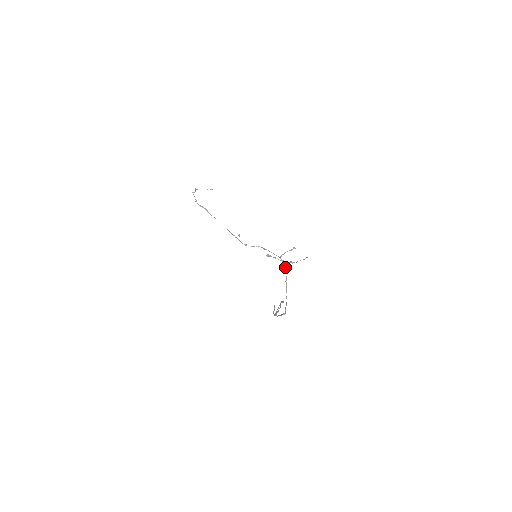
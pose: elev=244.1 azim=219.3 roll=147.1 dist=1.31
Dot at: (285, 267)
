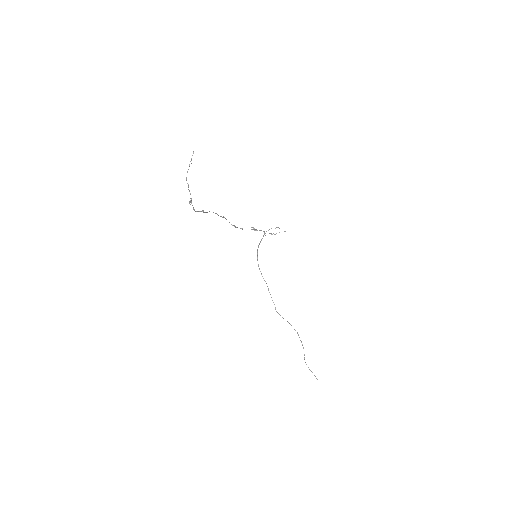
Dot at: occluded
